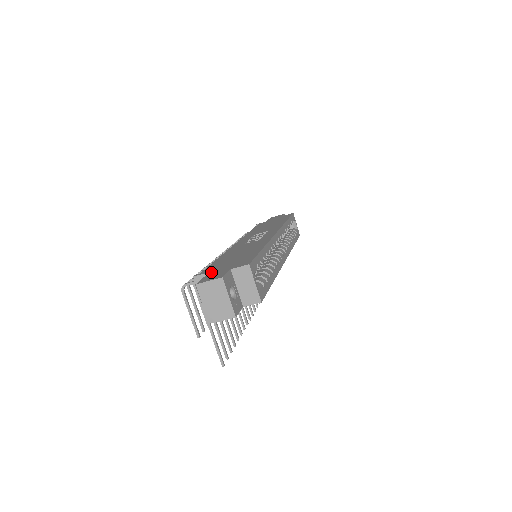
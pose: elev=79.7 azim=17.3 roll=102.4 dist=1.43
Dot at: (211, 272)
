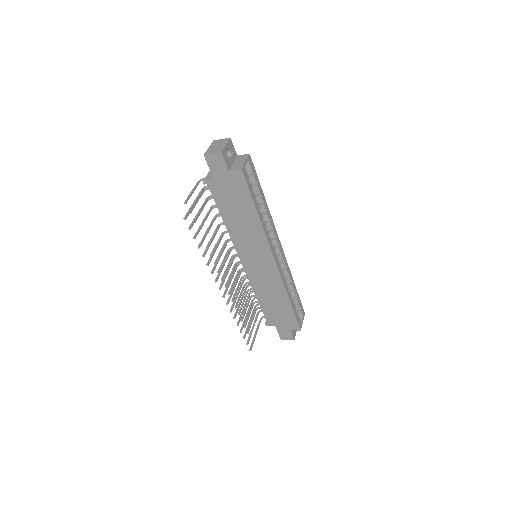
Dot at: occluded
